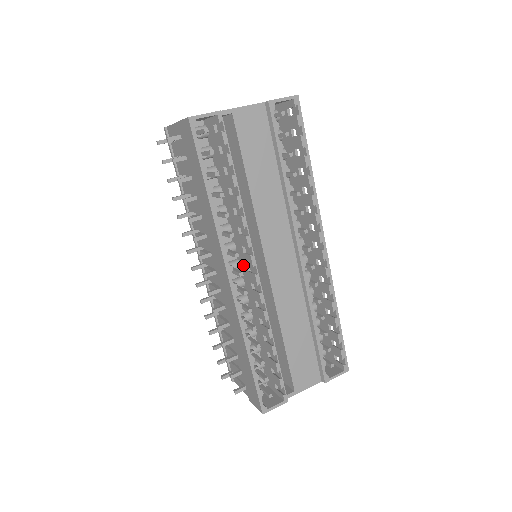
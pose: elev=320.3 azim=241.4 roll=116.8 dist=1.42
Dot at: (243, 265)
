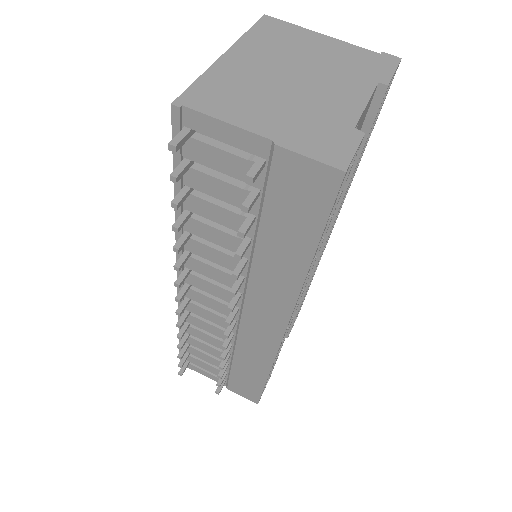
Dot at: occluded
